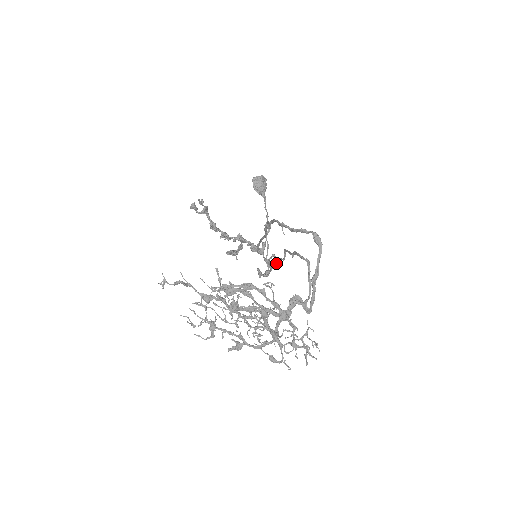
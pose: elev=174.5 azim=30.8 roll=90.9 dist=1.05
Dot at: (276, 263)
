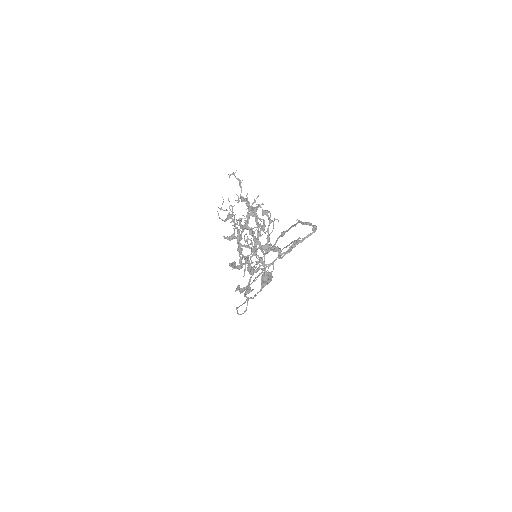
Dot at: occluded
